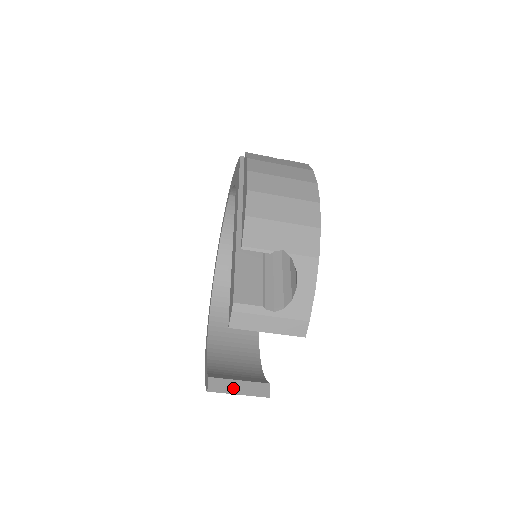
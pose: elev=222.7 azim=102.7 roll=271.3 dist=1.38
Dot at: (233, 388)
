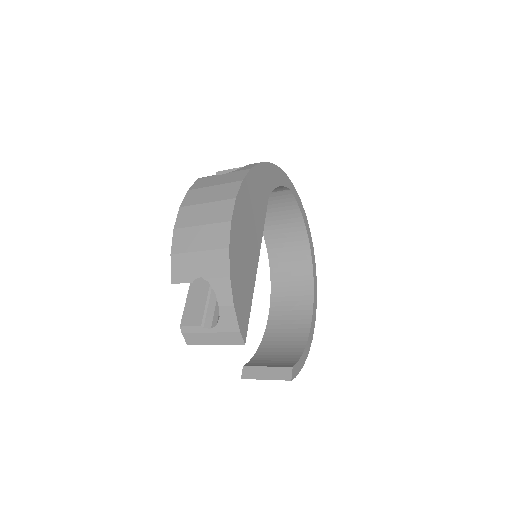
Dot at: (261, 374)
